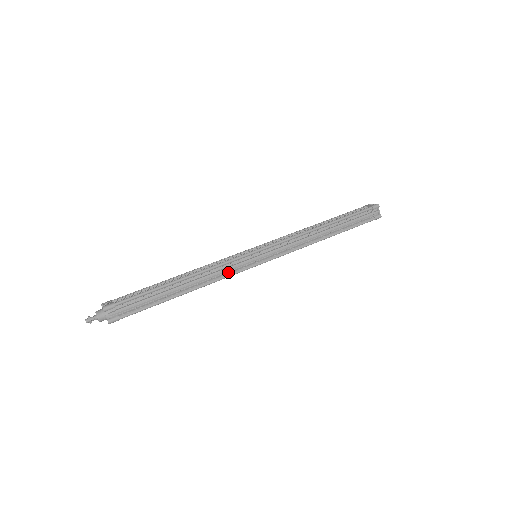
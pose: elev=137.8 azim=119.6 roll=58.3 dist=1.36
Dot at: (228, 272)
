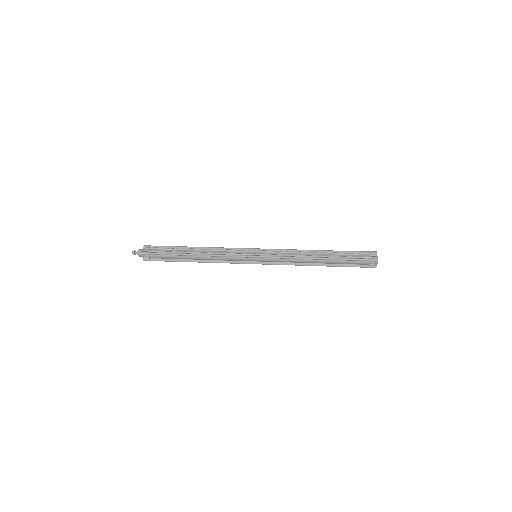
Dot at: (229, 255)
